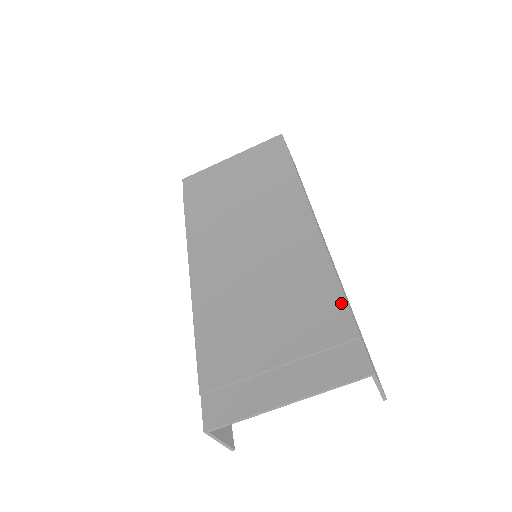
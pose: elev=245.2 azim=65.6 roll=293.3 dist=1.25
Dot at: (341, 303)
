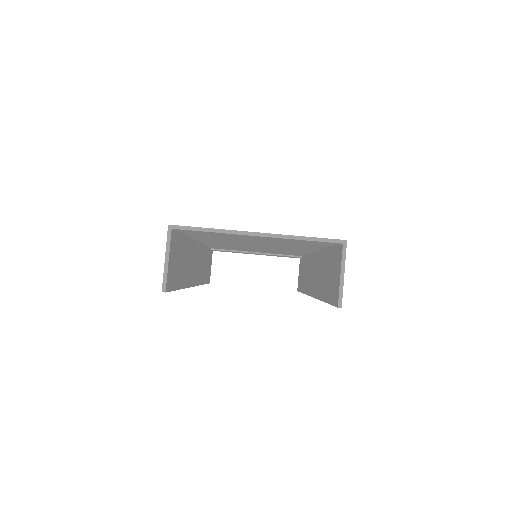
Dot at: occluded
